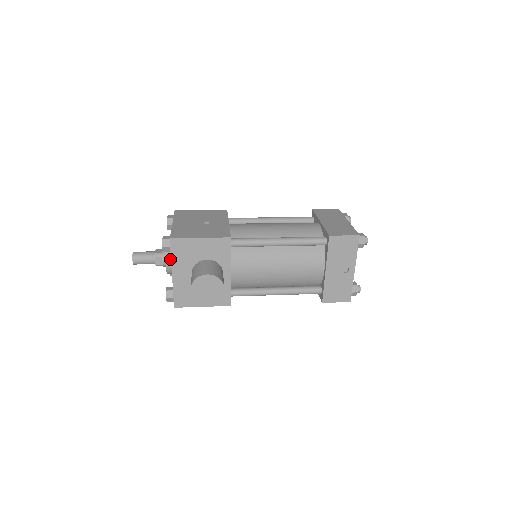
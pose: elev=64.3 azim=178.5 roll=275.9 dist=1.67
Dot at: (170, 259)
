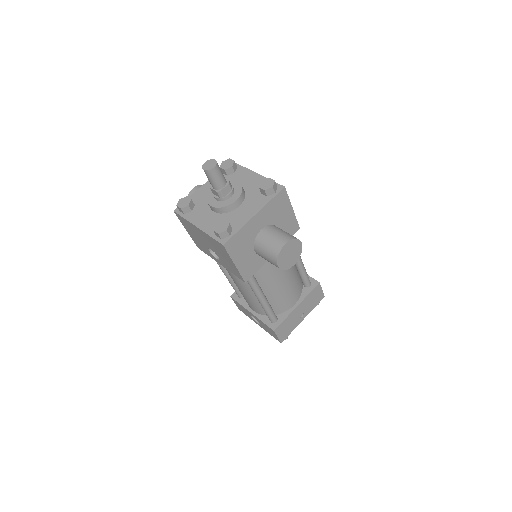
Dot at: (242, 199)
